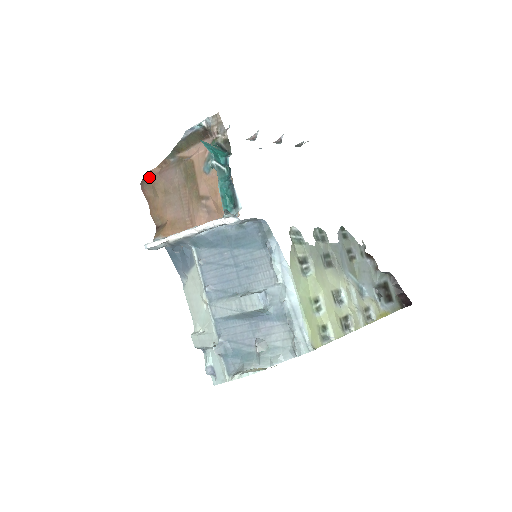
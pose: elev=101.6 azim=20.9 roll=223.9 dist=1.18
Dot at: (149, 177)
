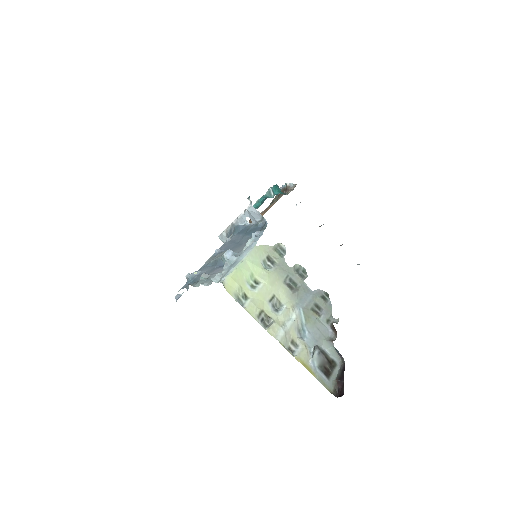
Dot at: occluded
